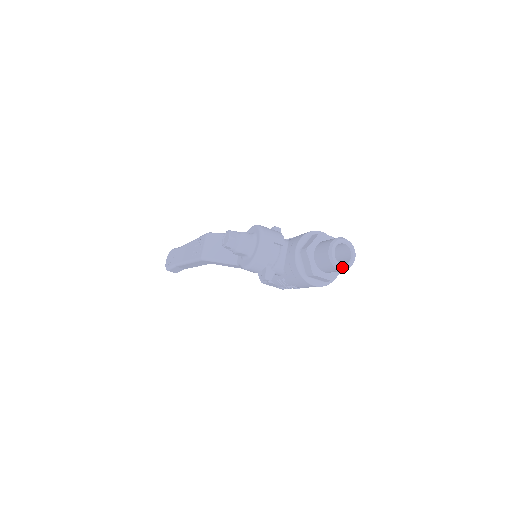
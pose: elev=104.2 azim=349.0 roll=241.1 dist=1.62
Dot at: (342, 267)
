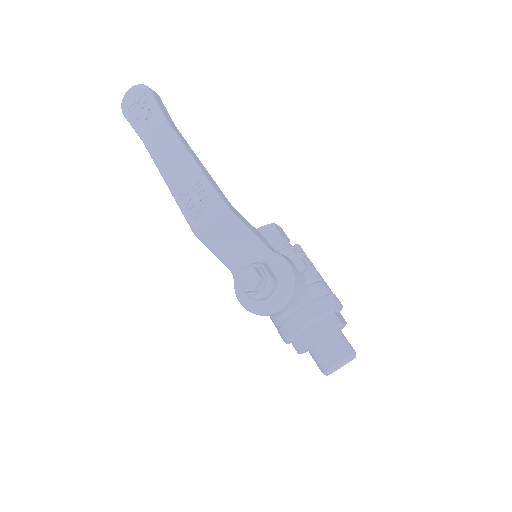
Dot at: occluded
